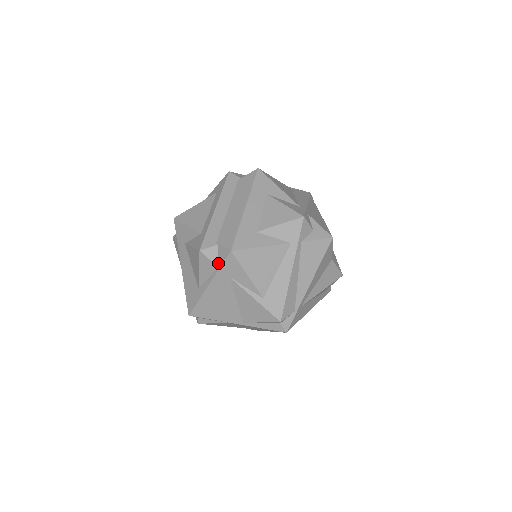
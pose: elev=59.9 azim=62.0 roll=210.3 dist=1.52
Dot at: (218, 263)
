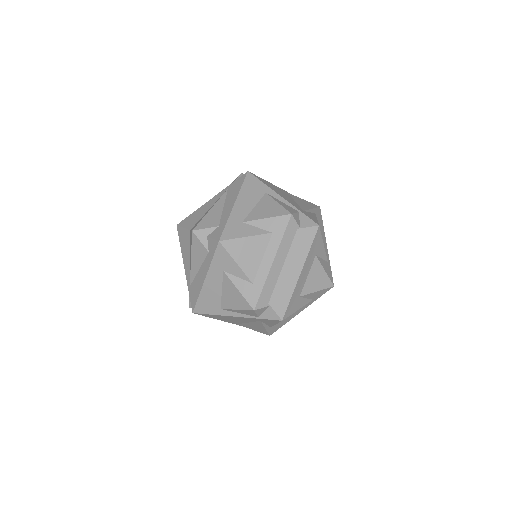
Dot at: (260, 315)
